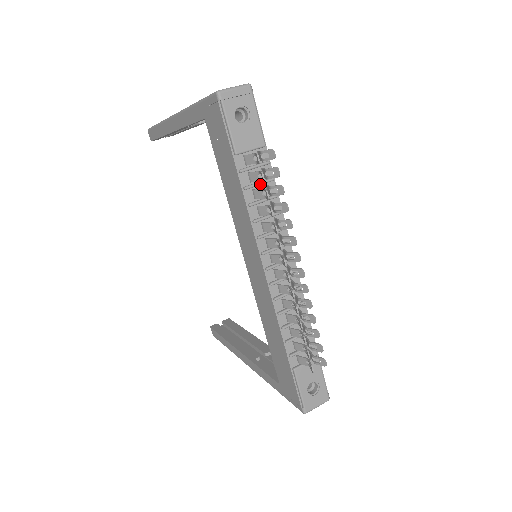
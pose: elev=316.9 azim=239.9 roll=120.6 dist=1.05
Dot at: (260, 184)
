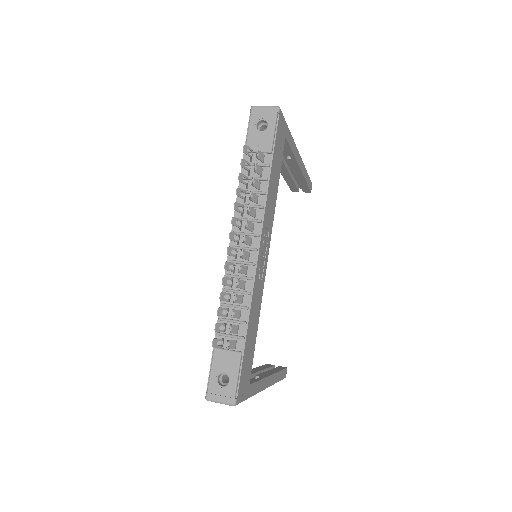
Dot at: occluded
